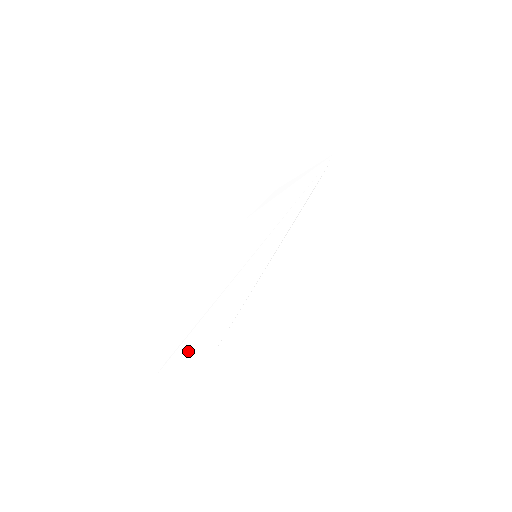
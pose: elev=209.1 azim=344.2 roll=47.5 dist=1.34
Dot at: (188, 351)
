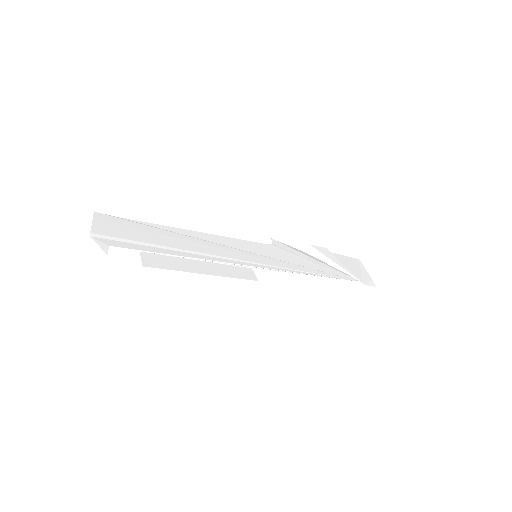
Dot at: (142, 231)
